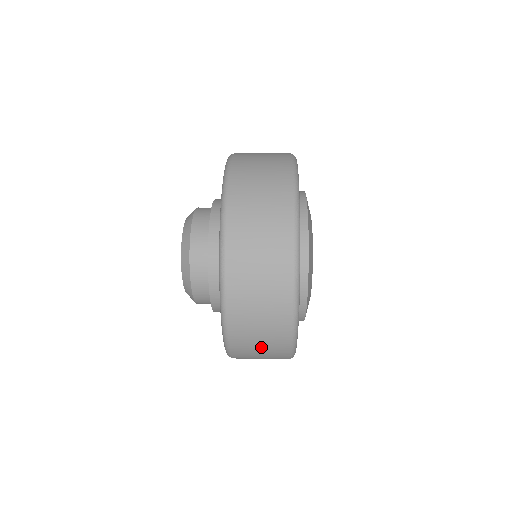
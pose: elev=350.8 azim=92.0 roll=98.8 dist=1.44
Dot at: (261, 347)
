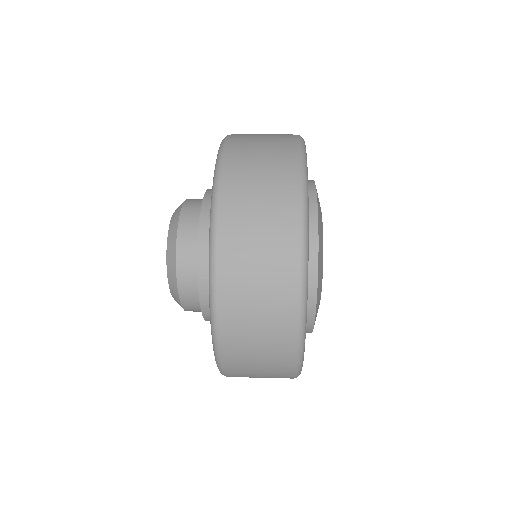
Dot at: occluded
